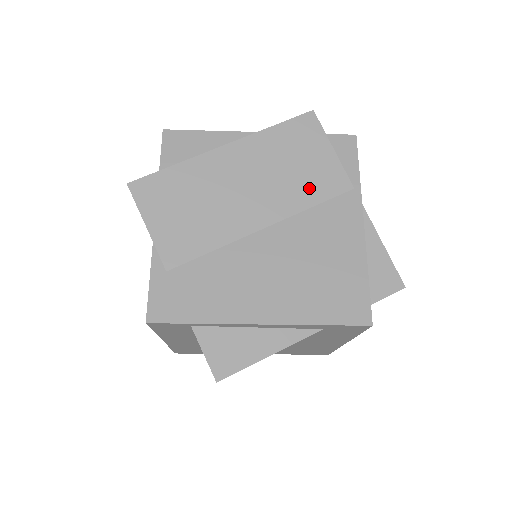
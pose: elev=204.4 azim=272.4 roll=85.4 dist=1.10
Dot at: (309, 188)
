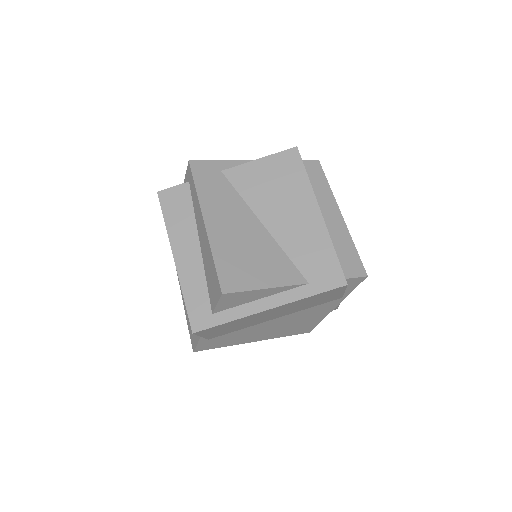
Dot at: occluded
